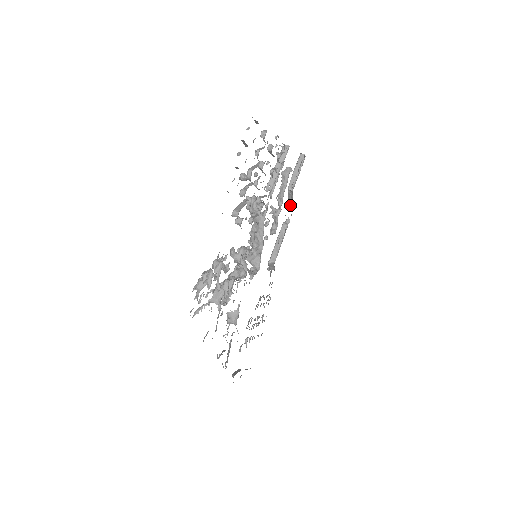
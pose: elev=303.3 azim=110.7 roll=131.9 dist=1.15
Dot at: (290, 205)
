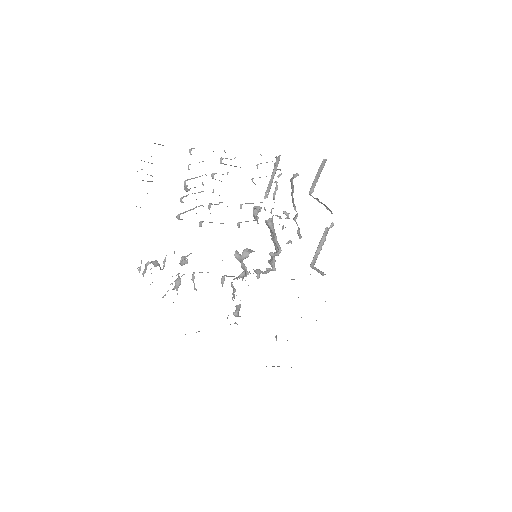
Dot at: (328, 209)
